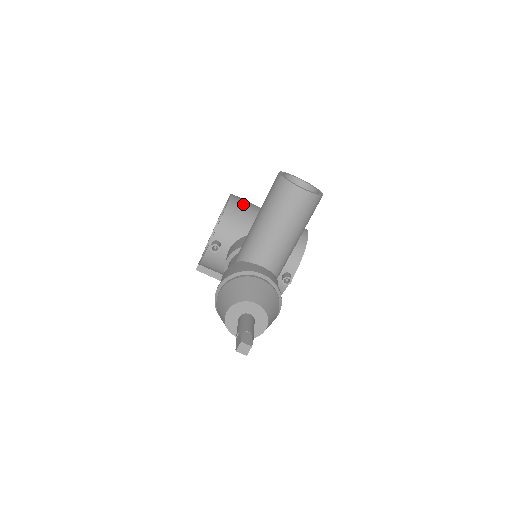
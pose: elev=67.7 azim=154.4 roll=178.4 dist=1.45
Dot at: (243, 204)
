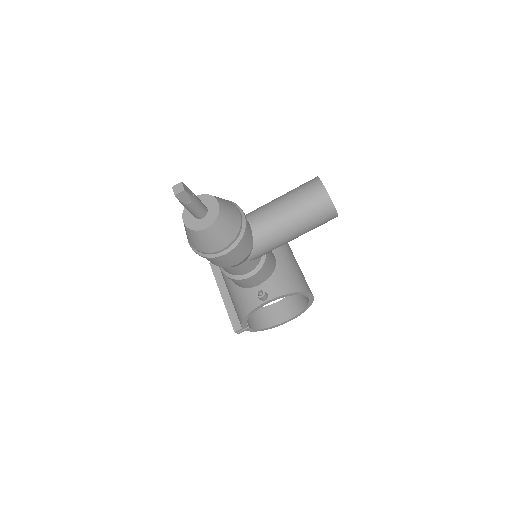
Dot at: occluded
